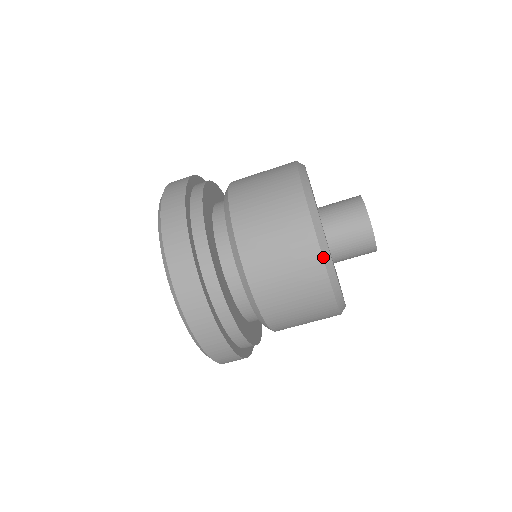
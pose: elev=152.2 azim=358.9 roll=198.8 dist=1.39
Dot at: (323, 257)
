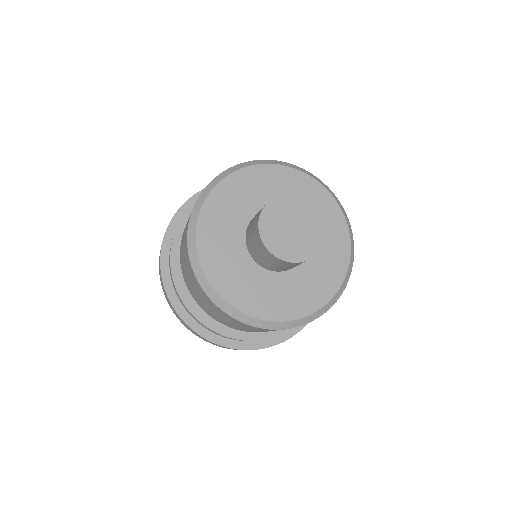
Dot at: (240, 321)
